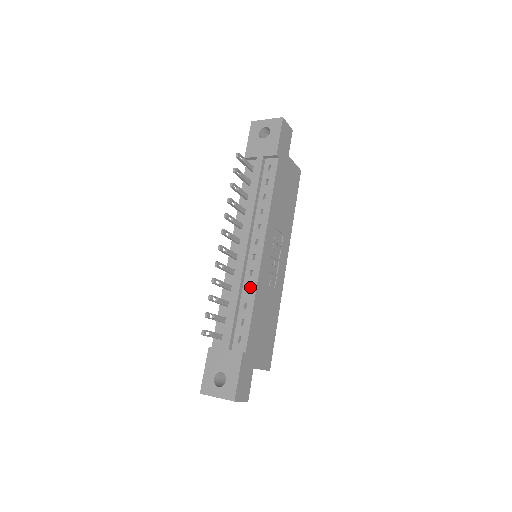
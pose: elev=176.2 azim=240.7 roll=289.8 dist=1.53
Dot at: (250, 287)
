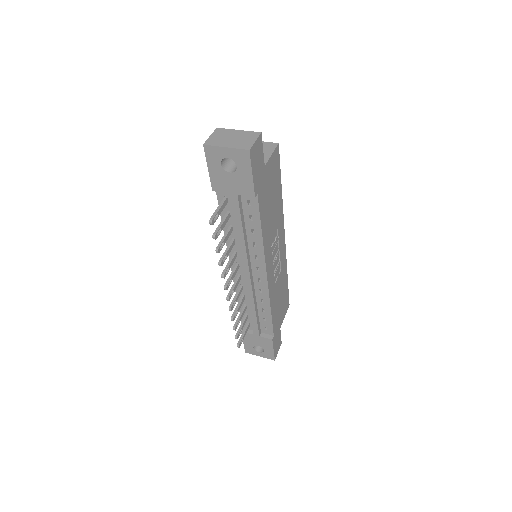
Dot at: (263, 300)
